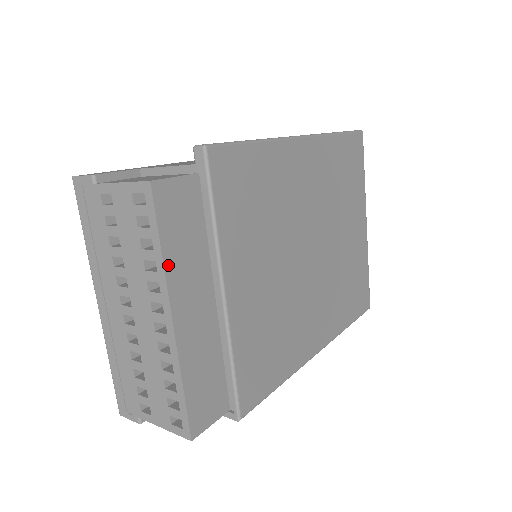
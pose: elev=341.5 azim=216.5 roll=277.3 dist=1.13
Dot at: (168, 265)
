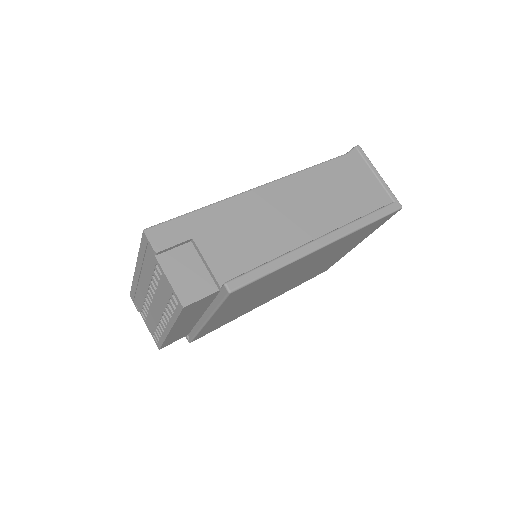
Dot at: (178, 322)
